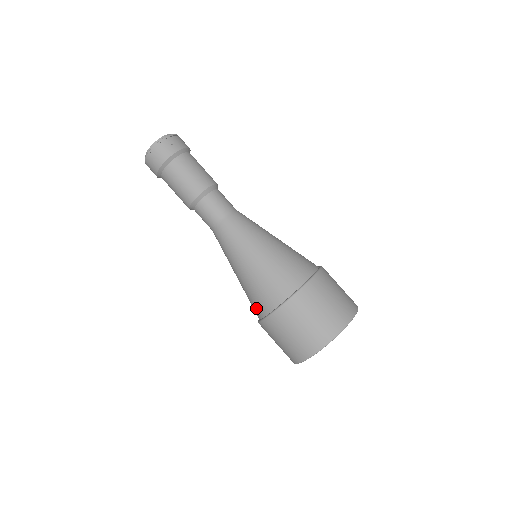
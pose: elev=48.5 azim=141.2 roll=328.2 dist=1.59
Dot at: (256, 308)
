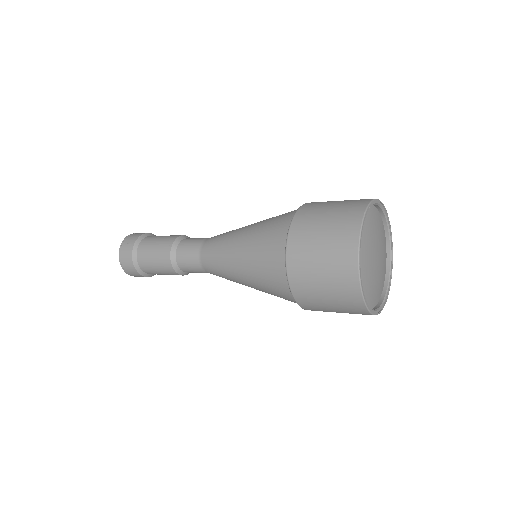
Dot at: (286, 299)
